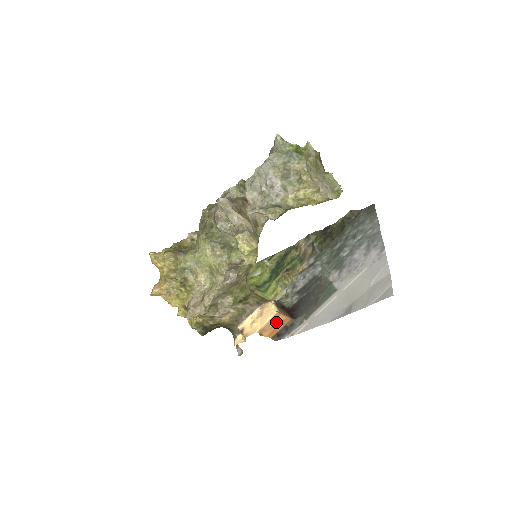
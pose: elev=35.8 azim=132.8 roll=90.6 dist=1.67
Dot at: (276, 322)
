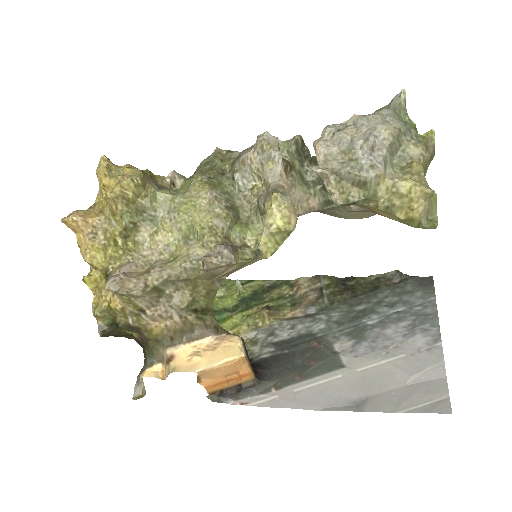
Dot at: (233, 371)
